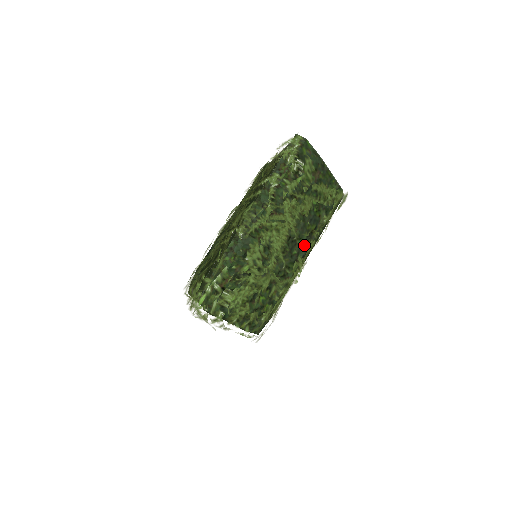
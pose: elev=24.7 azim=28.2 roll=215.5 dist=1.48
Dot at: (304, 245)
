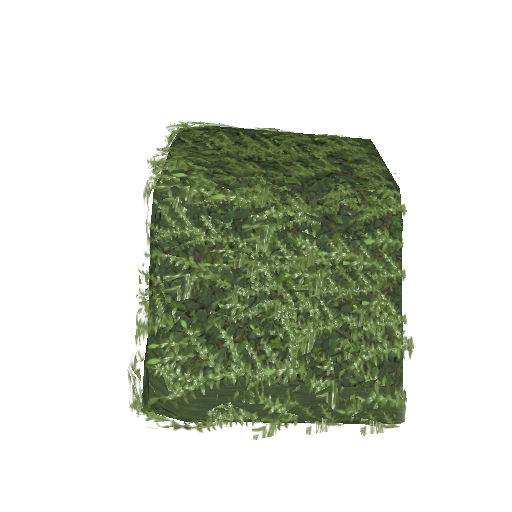
Dot at: occluded
